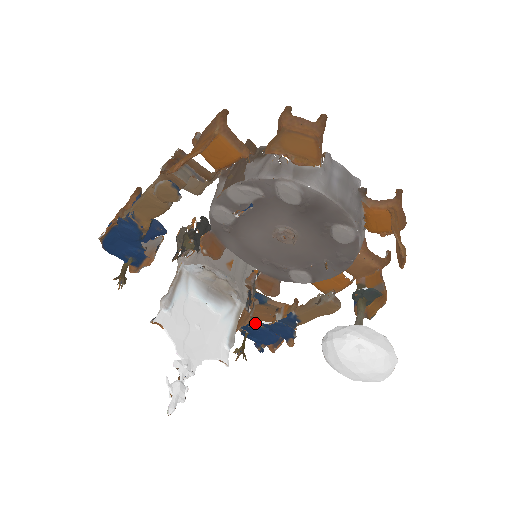
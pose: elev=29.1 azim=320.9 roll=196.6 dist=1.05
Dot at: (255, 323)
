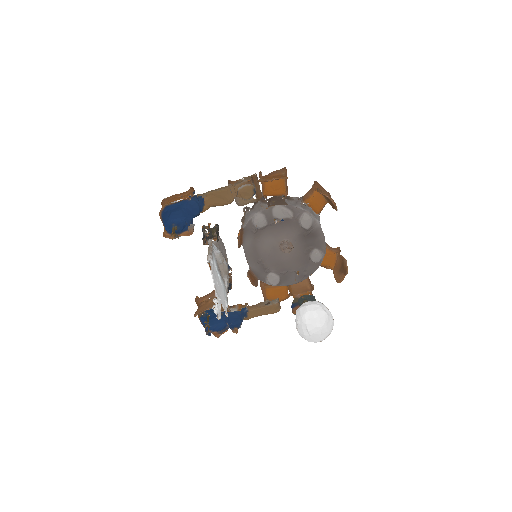
Dot at: occluded
